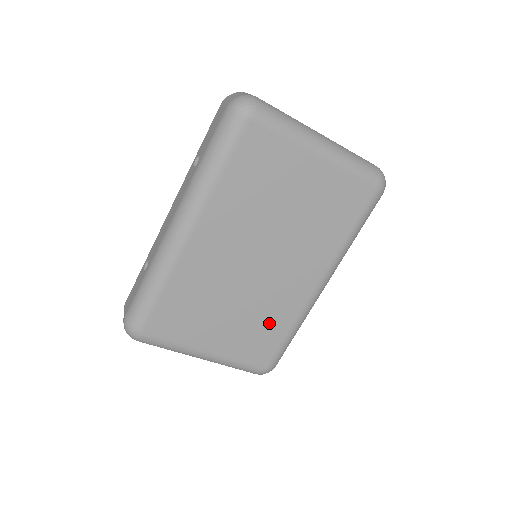
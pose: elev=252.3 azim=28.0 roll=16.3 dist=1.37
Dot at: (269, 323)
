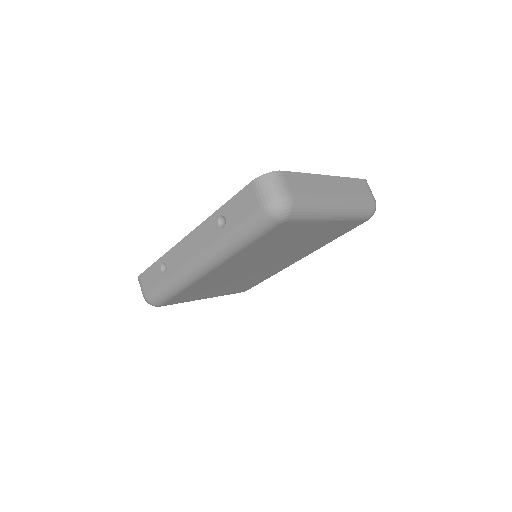
Dot at: (255, 280)
